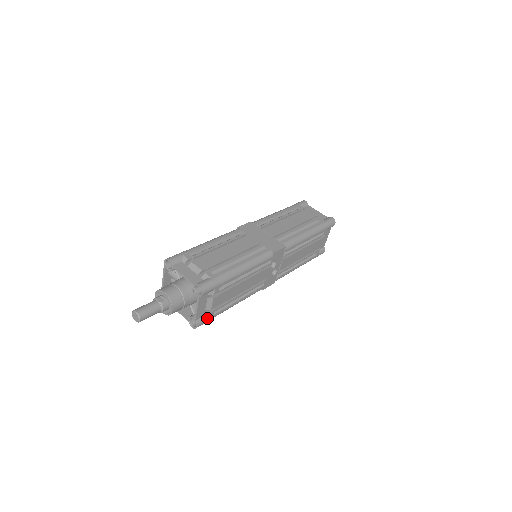
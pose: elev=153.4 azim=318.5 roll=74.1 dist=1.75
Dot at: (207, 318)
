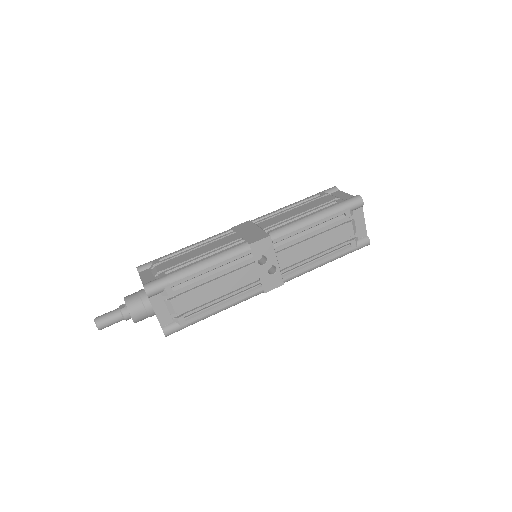
Dot at: (177, 324)
